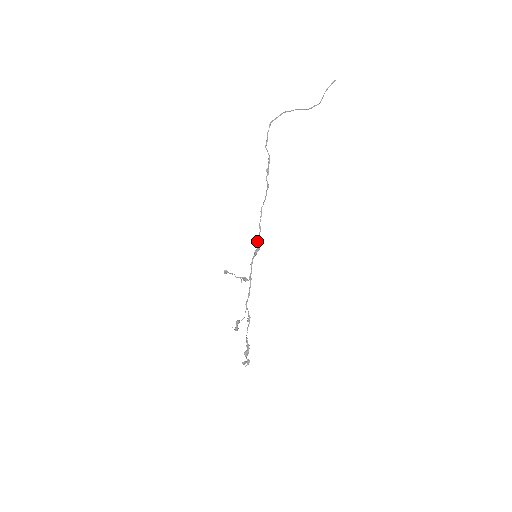
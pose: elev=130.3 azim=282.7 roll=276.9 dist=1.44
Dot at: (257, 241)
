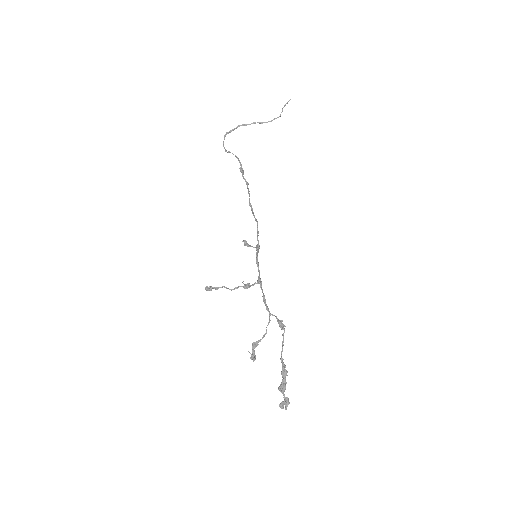
Dot at: occluded
